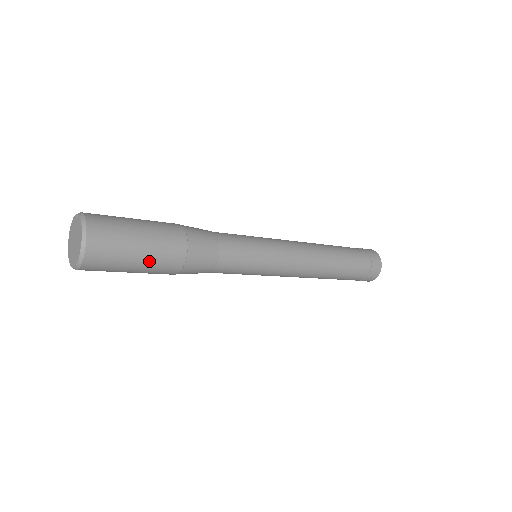
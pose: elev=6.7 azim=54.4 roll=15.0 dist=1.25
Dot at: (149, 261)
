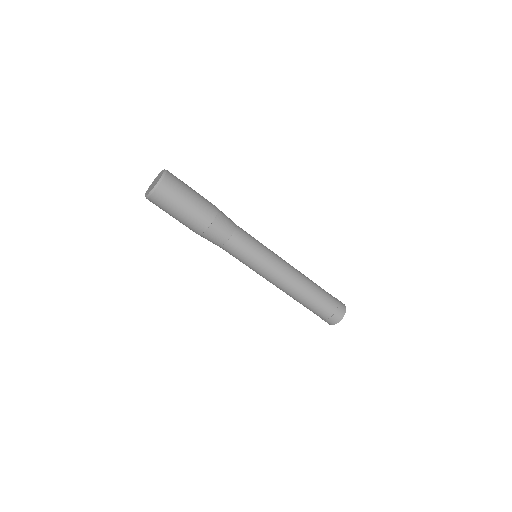
Dot at: (198, 197)
